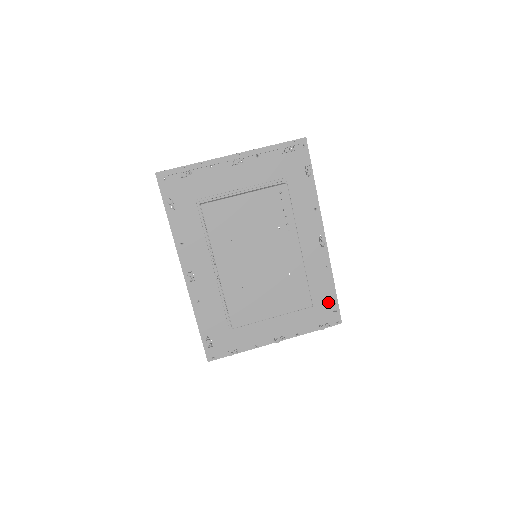
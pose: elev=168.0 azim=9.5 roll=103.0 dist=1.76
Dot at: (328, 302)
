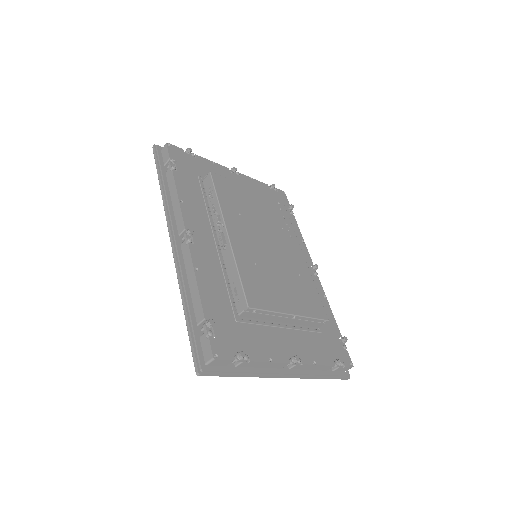
Dot at: (335, 335)
